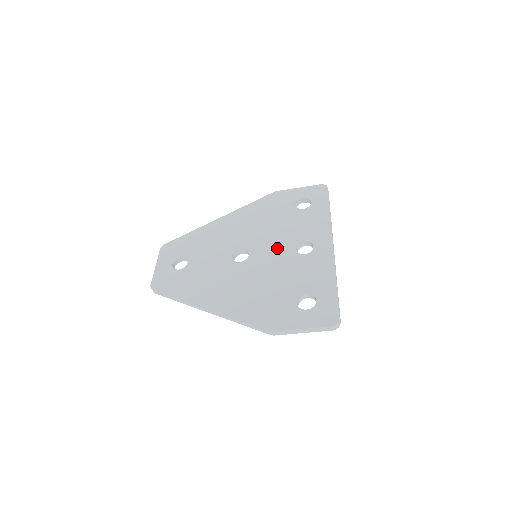
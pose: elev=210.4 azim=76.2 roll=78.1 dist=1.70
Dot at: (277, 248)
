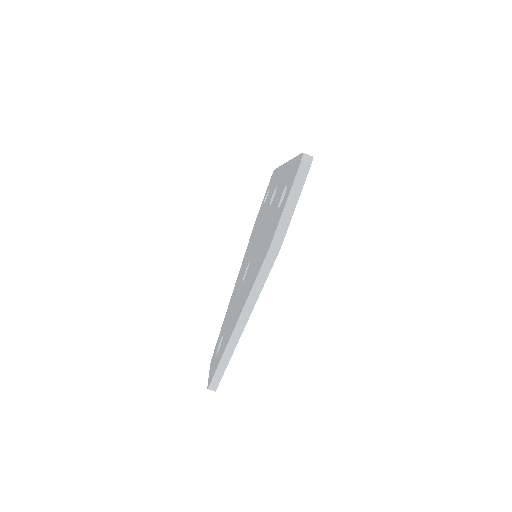
Dot at: (261, 228)
